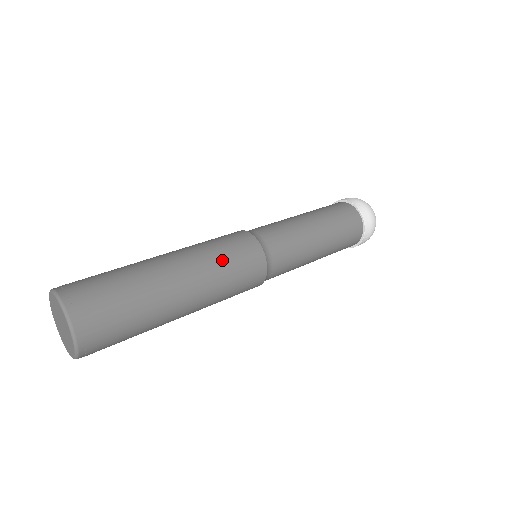
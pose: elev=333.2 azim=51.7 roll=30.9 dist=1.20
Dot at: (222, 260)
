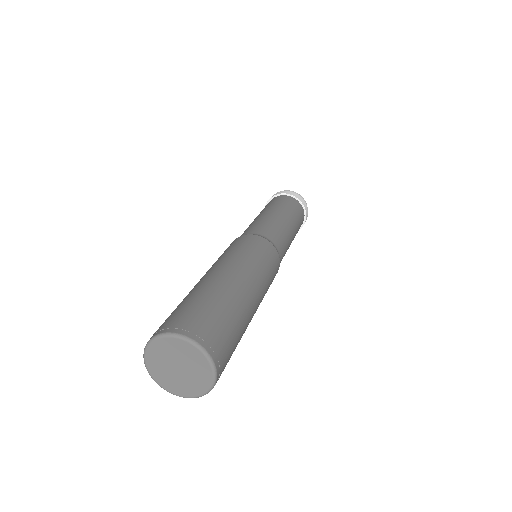
Dot at: (268, 280)
